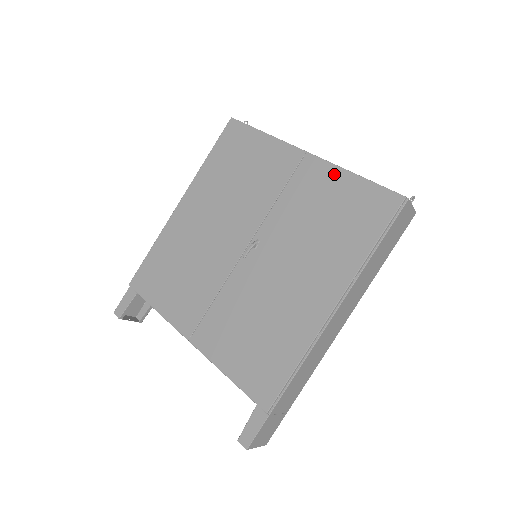
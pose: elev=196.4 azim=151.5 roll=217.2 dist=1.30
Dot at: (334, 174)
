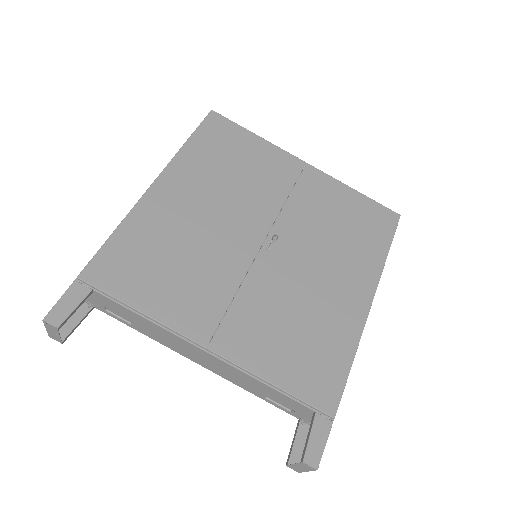
Dot at: (338, 187)
